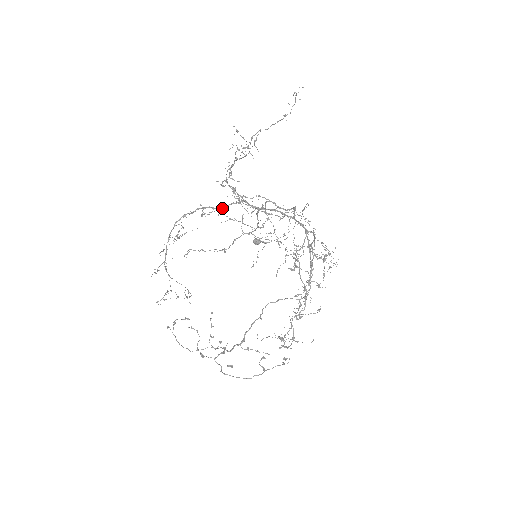
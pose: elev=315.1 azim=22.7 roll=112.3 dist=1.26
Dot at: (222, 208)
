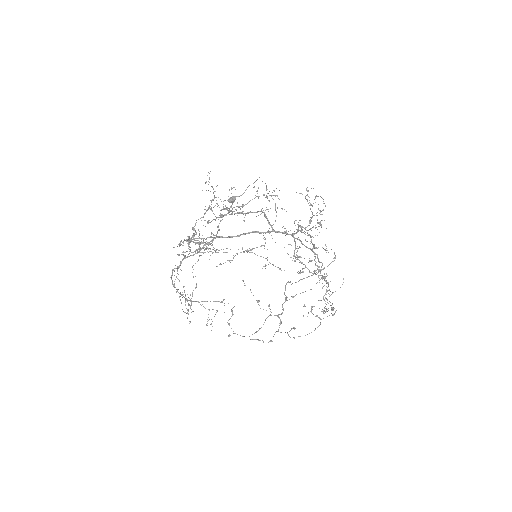
Dot at: occluded
